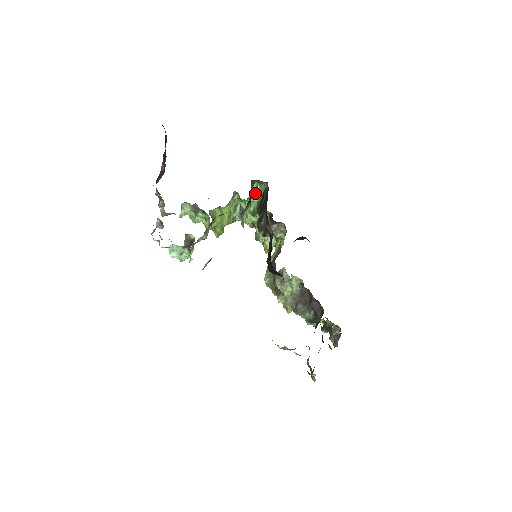
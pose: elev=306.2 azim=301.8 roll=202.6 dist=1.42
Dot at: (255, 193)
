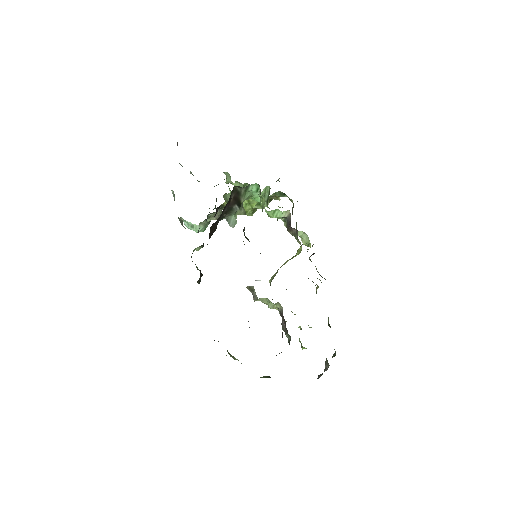
Dot at: (257, 194)
